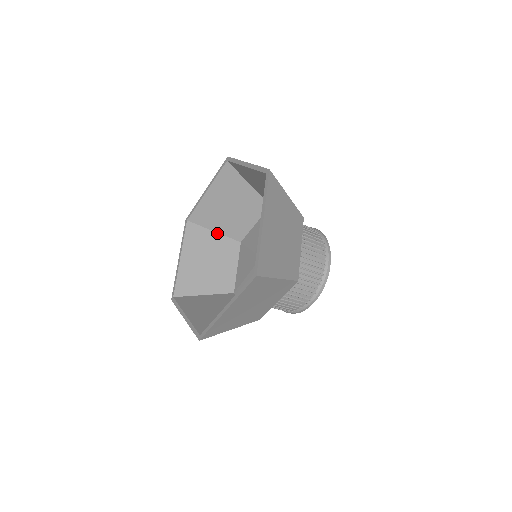
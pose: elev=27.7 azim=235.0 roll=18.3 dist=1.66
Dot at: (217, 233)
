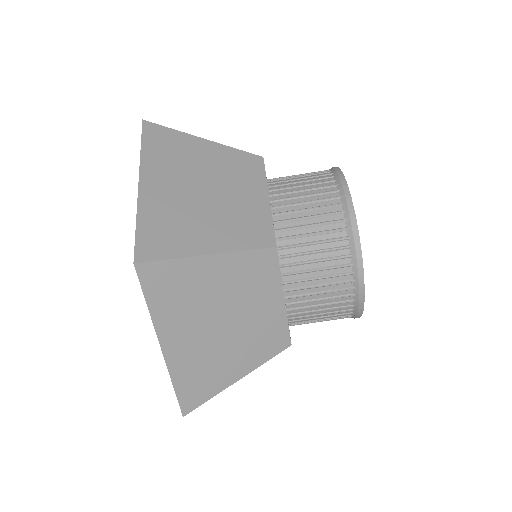
Dot at: occluded
